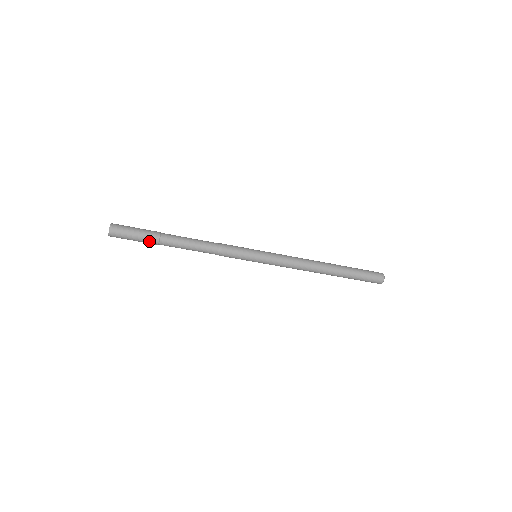
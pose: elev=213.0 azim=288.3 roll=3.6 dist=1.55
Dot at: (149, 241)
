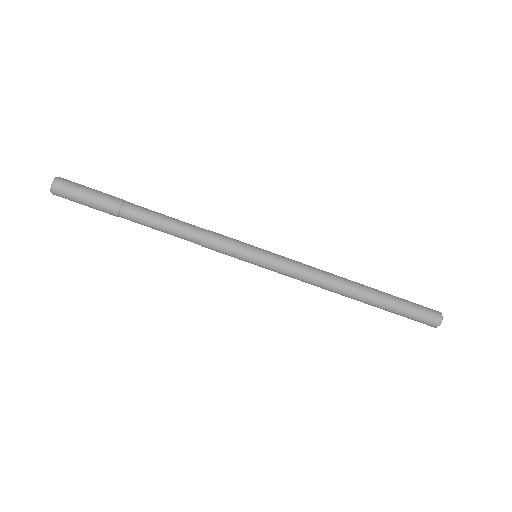
Dot at: (106, 207)
